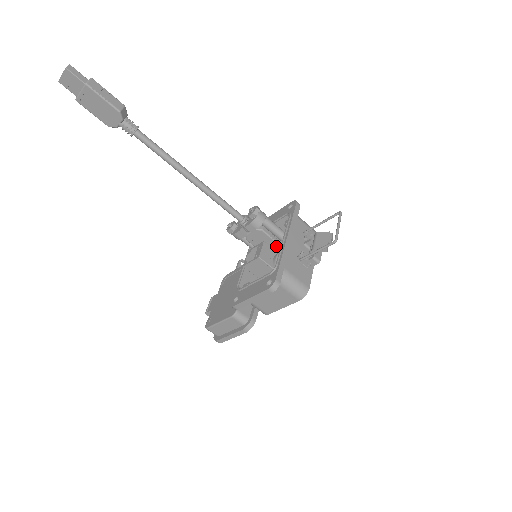
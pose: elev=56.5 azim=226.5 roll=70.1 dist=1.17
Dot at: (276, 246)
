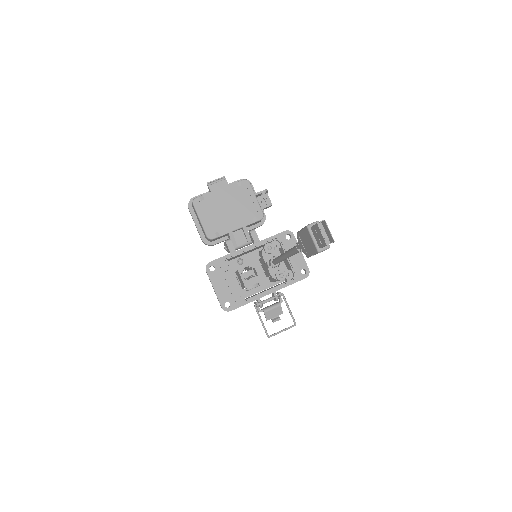
Dot at: (266, 273)
